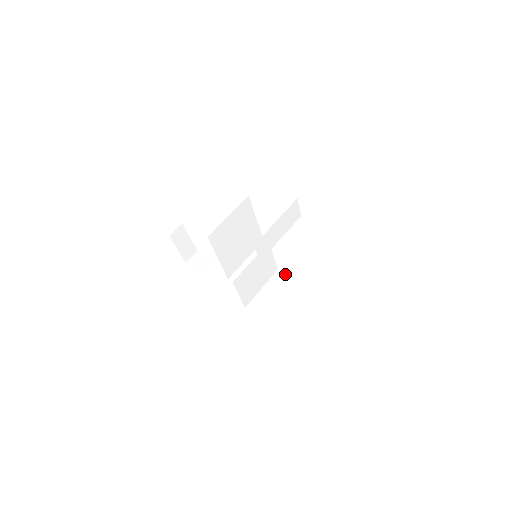
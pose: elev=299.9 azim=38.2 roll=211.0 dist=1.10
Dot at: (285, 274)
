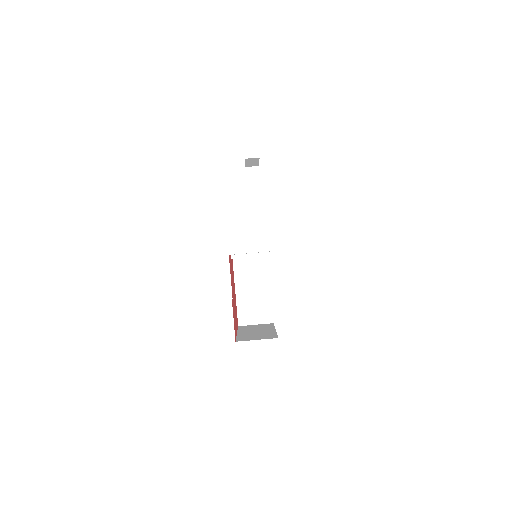
Dot at: (268, 263)
